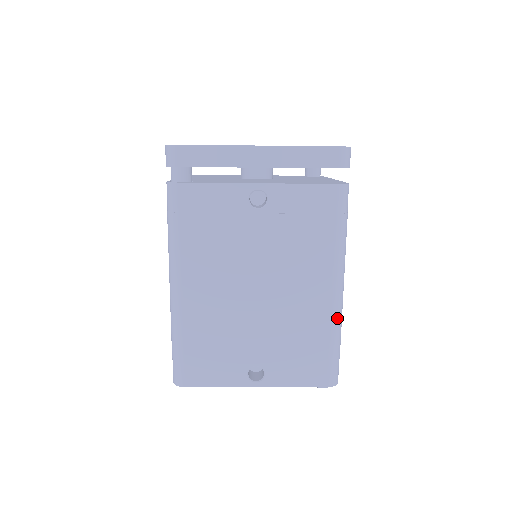
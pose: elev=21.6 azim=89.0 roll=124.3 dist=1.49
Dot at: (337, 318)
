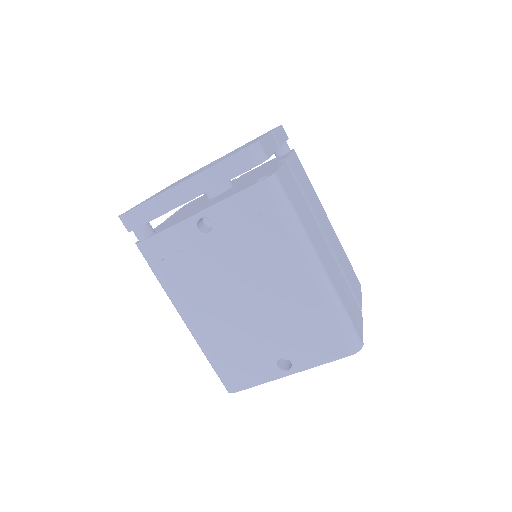
Dot at: (327, 294)
